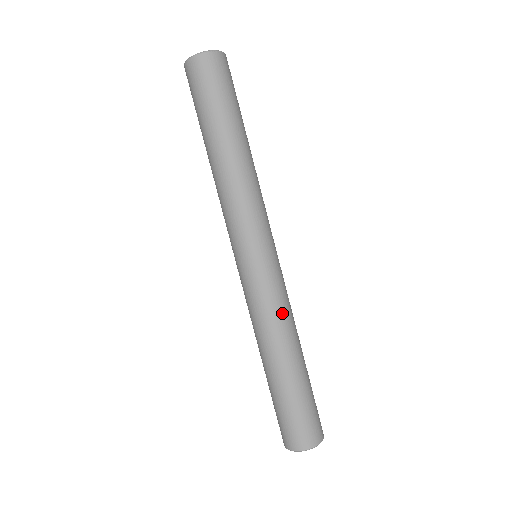
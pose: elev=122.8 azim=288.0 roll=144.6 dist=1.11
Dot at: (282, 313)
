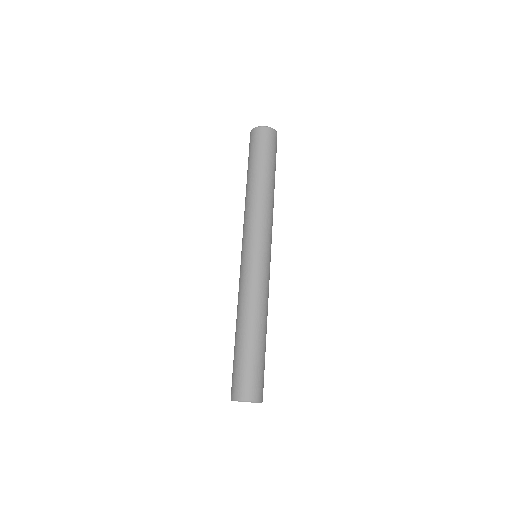
Dot at: (257, 294)
